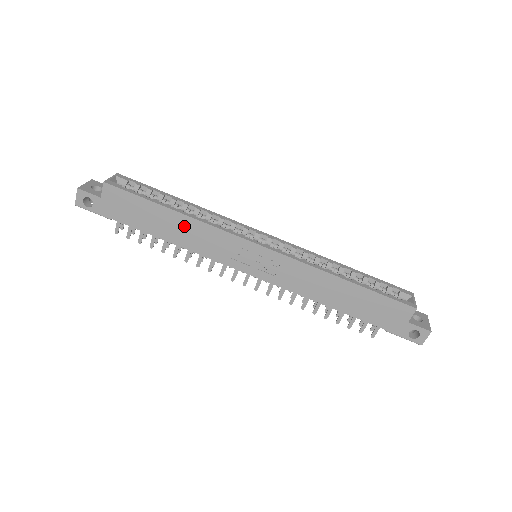
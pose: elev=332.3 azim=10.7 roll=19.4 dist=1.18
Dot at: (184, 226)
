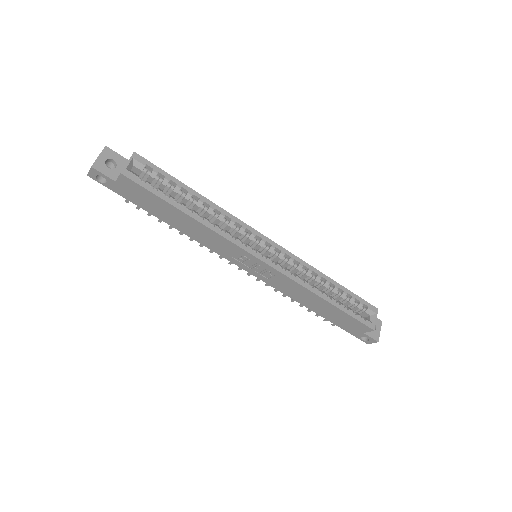
Dot at: (195, 227)
